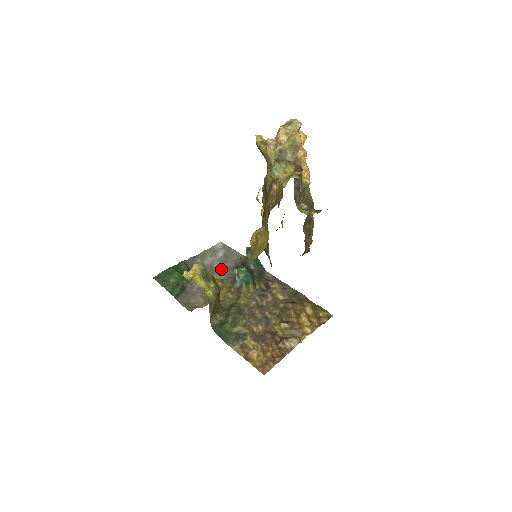
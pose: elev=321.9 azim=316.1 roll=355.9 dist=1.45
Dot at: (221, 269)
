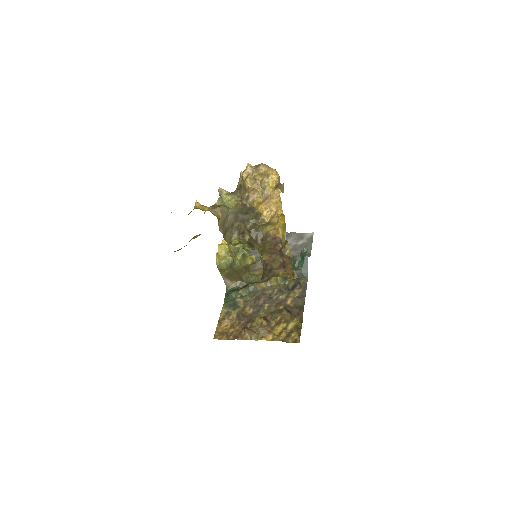
Dot at: occluded
